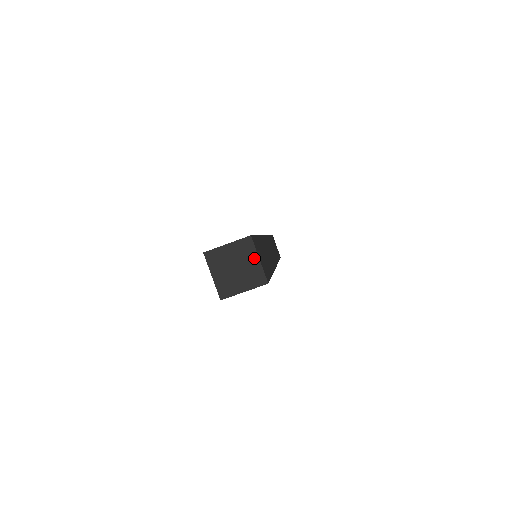
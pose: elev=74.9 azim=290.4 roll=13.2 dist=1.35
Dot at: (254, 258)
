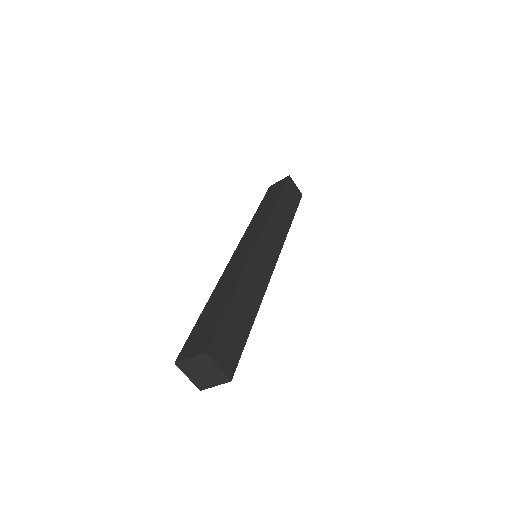
Dot at: (214, 366)
